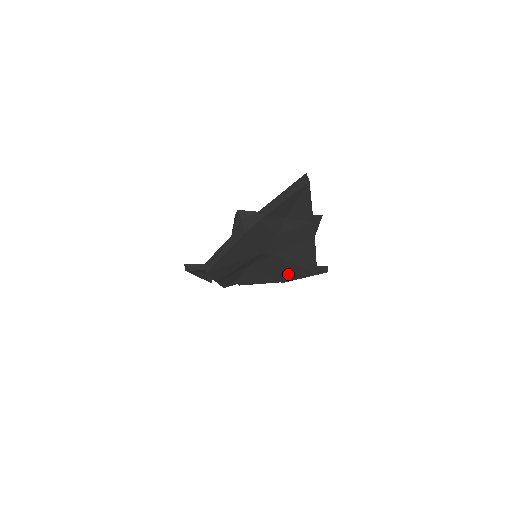
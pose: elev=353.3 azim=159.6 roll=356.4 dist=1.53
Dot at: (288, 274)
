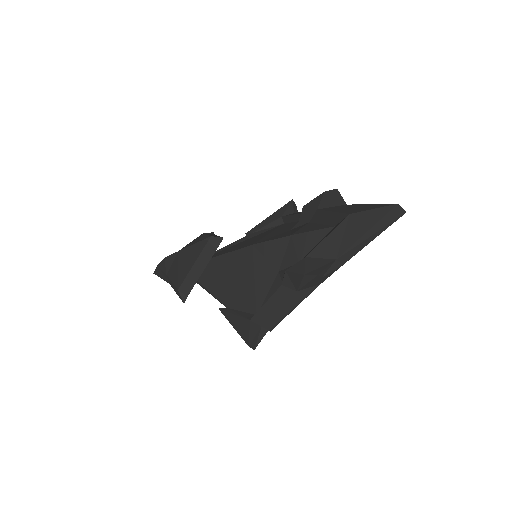
Dot at: occluded
